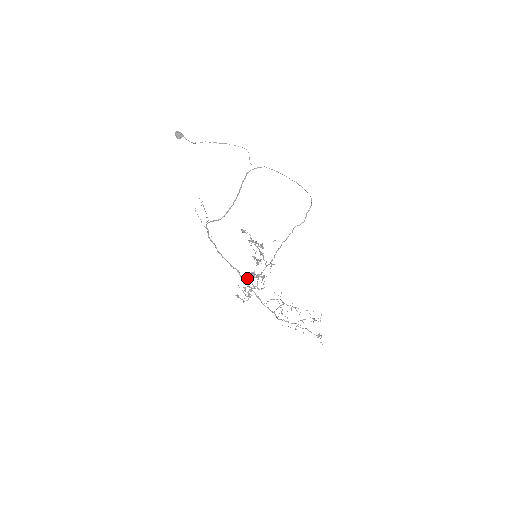
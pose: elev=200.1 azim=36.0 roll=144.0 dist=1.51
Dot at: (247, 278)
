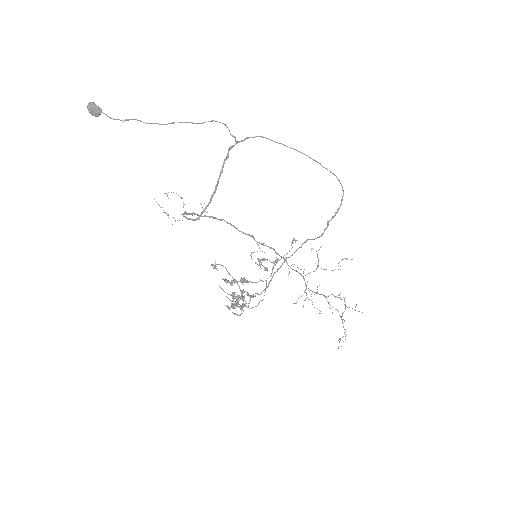
Dot at: (231, 304)
